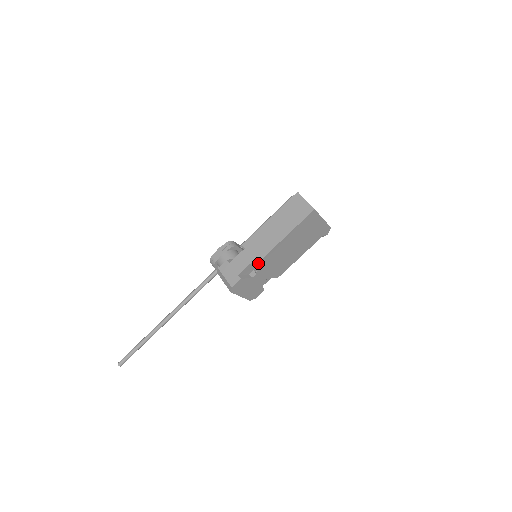
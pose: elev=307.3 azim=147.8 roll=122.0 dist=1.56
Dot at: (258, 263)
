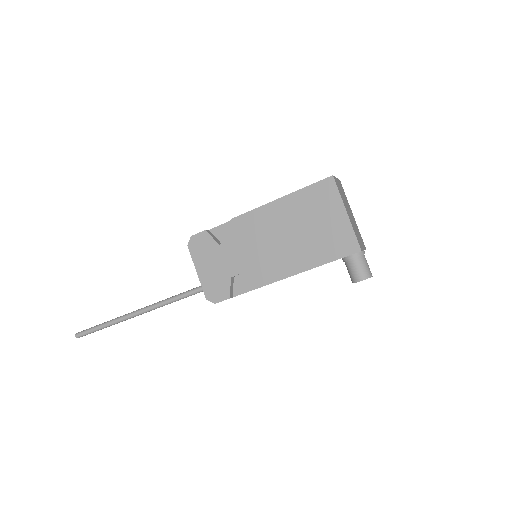
Dot at: (234, 220)
